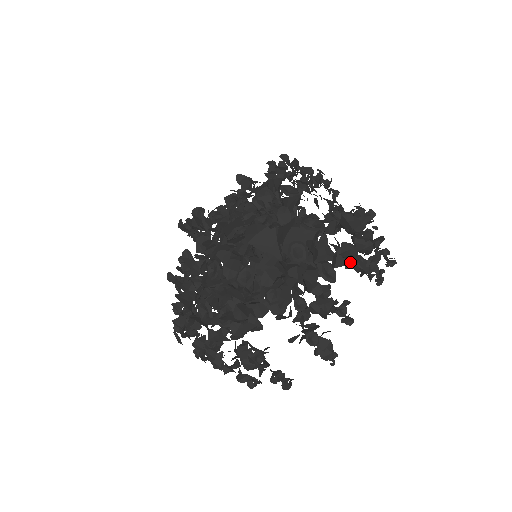
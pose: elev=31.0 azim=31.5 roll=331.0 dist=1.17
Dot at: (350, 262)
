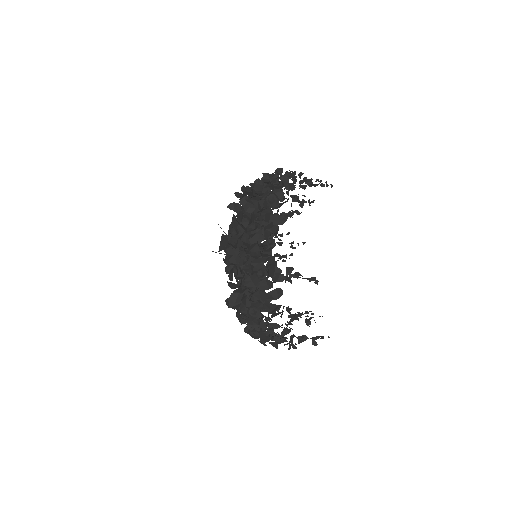
Dot at: (261, 211)
